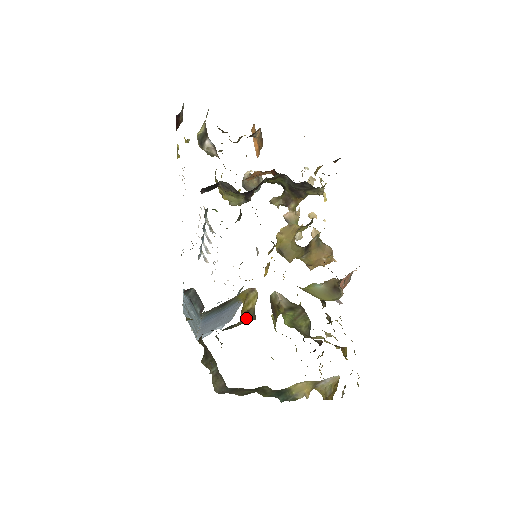
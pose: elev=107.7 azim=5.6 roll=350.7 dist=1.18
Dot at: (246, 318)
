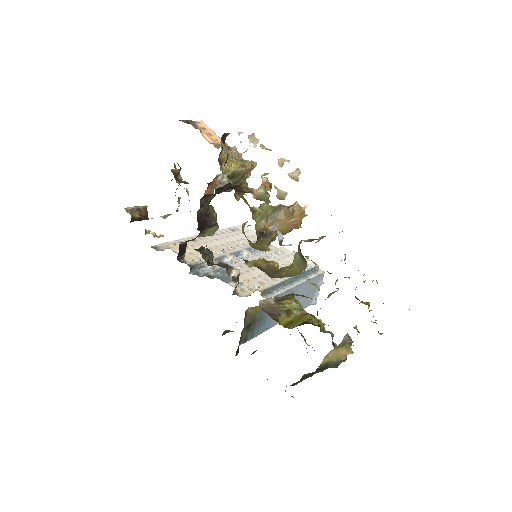
Dot at: occluded
